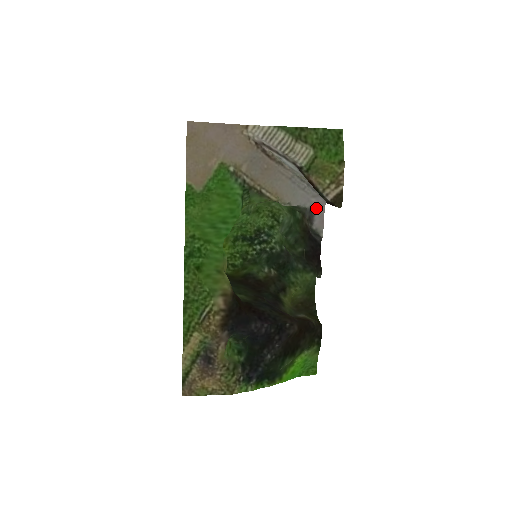
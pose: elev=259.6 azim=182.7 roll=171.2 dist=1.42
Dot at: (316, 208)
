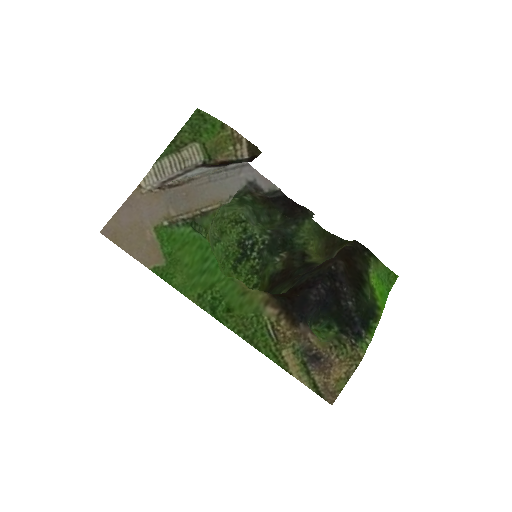
Dot at: (251, 178)
